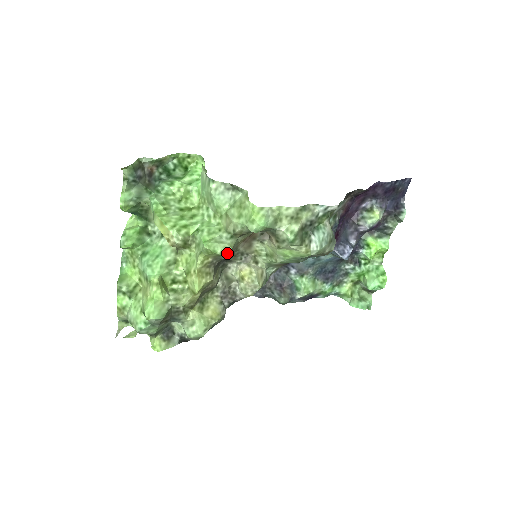
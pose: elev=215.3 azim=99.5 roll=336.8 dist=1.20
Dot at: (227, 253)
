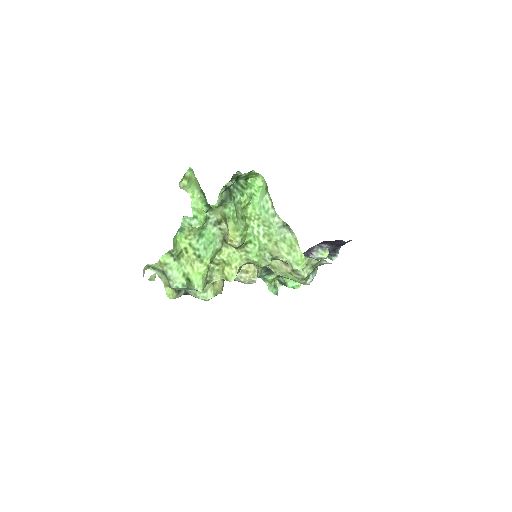
Dot at: occluded
